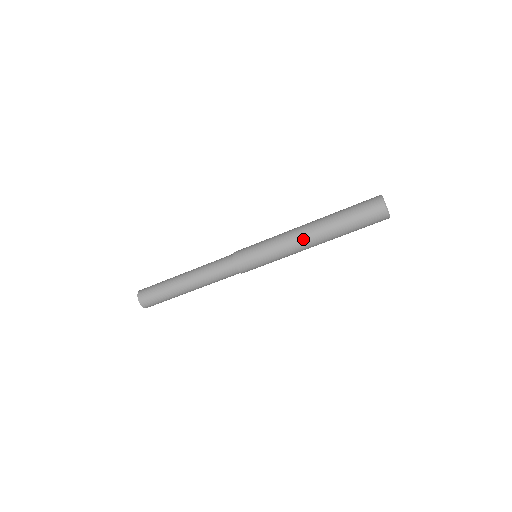
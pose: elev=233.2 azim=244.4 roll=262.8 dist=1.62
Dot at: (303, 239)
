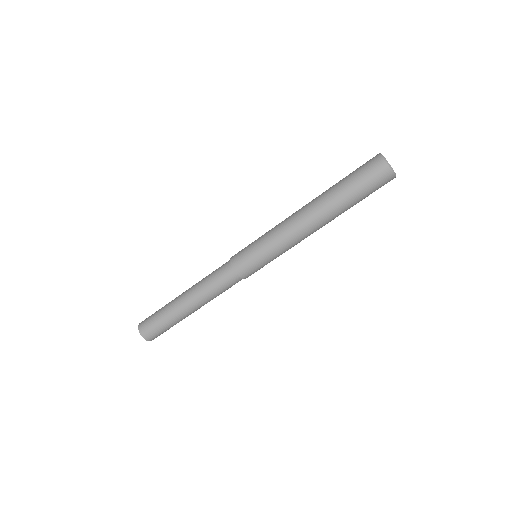
Dot at: (300, 221)
